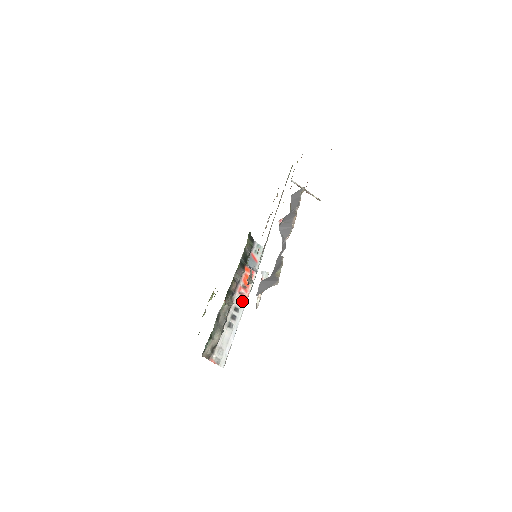
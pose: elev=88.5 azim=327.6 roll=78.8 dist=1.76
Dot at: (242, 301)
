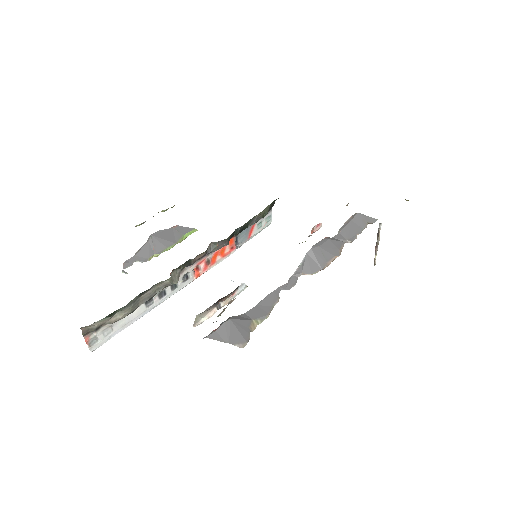
Dot at: (190, 279)
